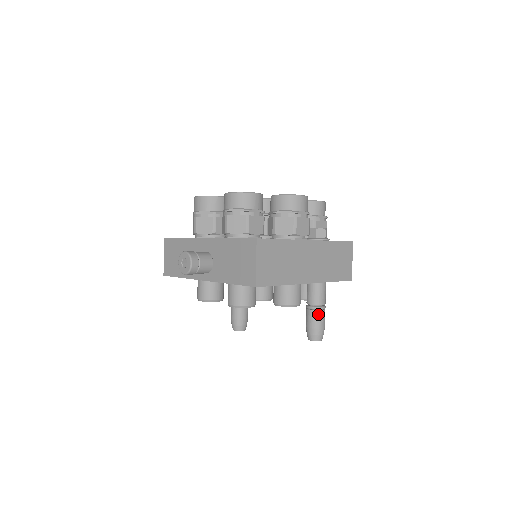
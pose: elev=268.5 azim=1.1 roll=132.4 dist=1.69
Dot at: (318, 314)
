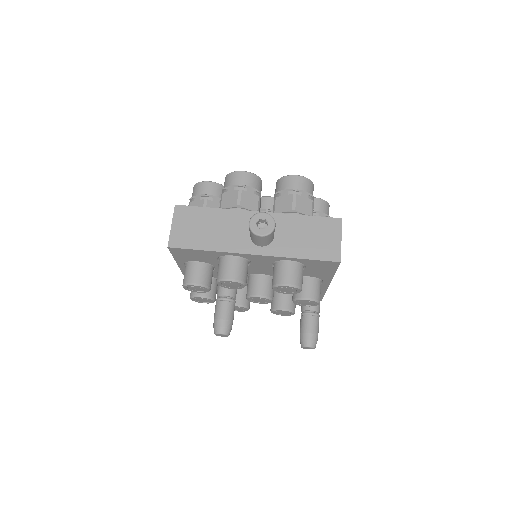
Dot at: (318, 320)
